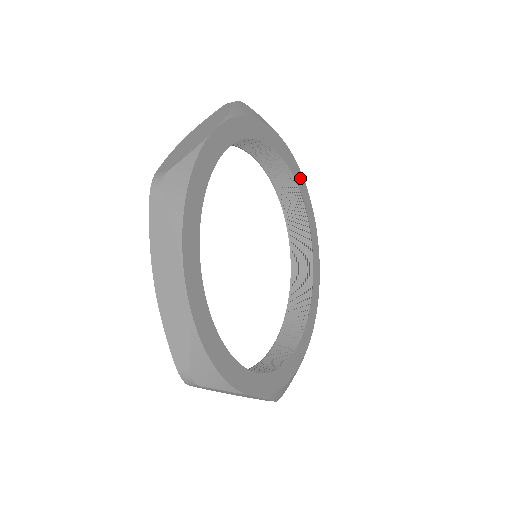
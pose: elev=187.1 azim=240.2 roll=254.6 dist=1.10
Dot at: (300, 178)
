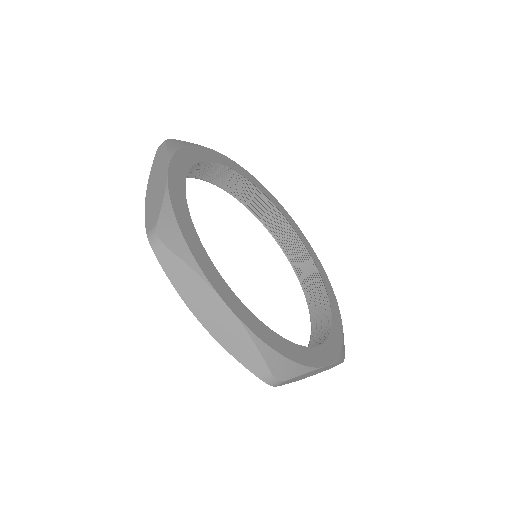
Dot at: (311, 249)
